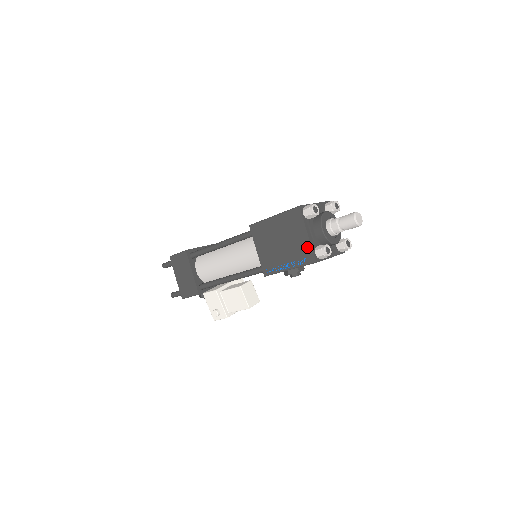
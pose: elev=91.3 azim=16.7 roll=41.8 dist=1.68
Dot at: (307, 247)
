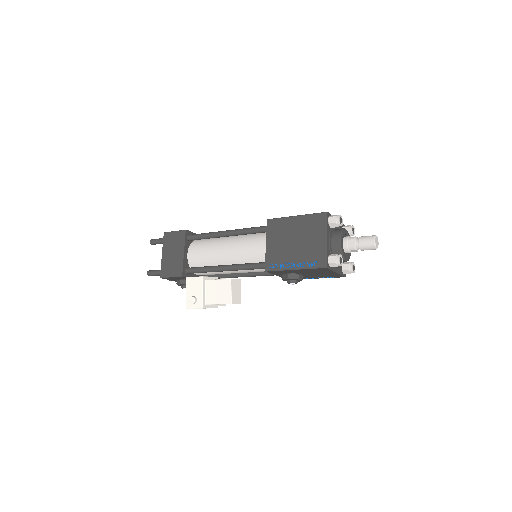
Dot at: (322, 251)
